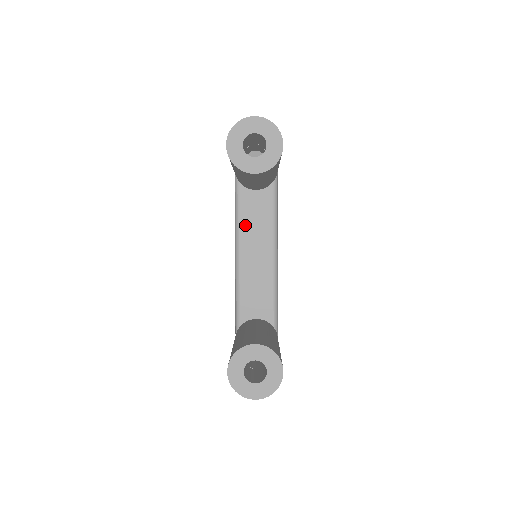
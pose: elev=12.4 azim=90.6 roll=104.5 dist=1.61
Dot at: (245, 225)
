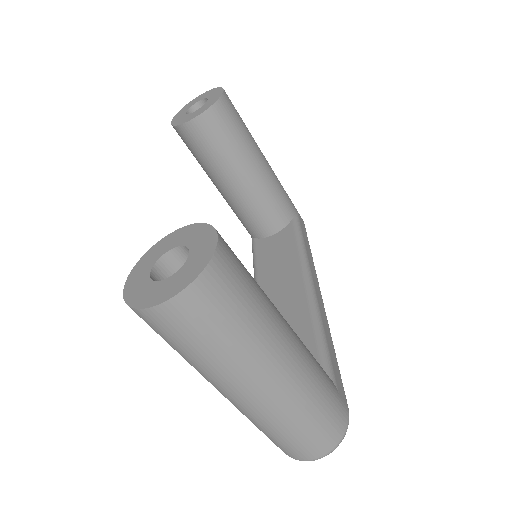
Dot at: (264, 269)
